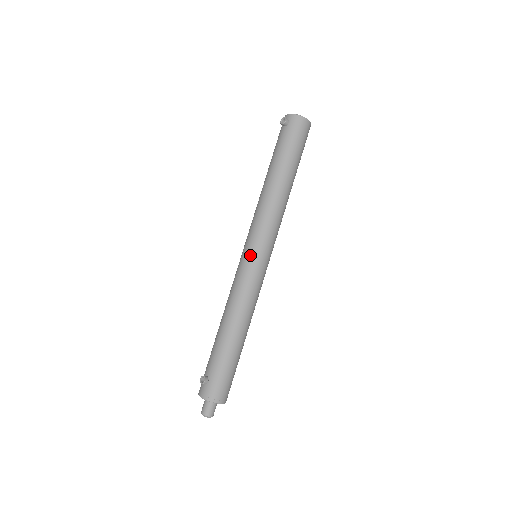
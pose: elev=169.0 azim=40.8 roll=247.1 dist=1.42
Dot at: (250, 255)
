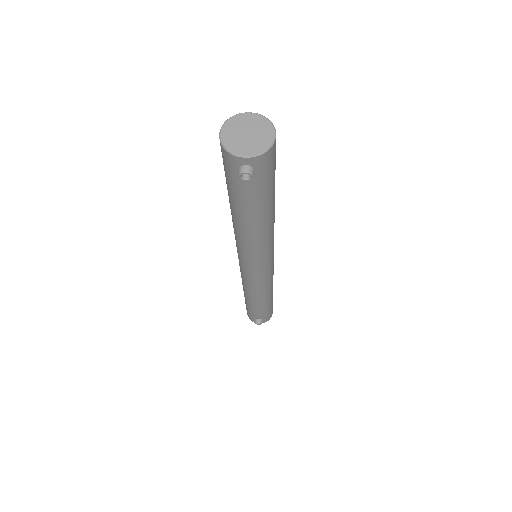
Dot at: (262, 272)
